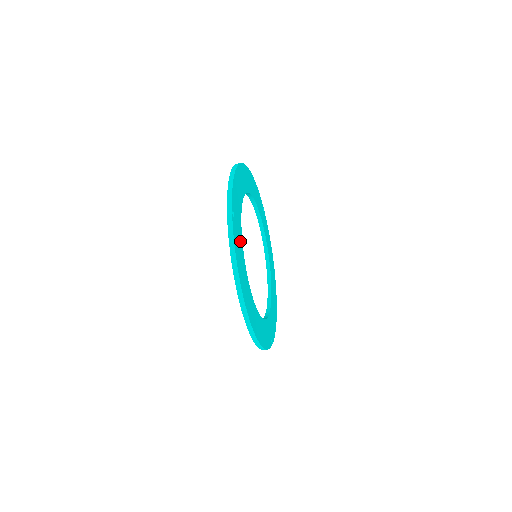
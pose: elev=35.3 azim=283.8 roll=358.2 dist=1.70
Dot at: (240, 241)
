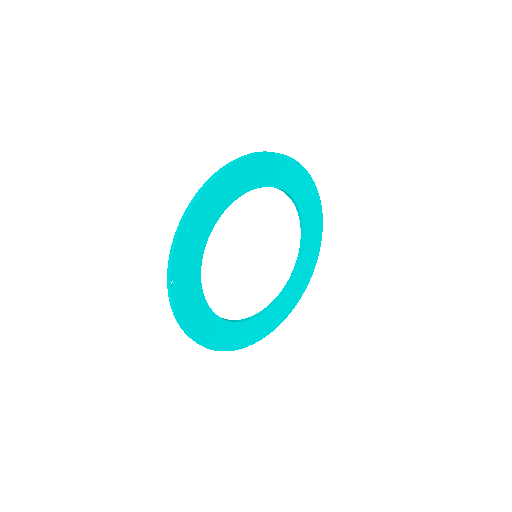
Dot at: (195, 293)
